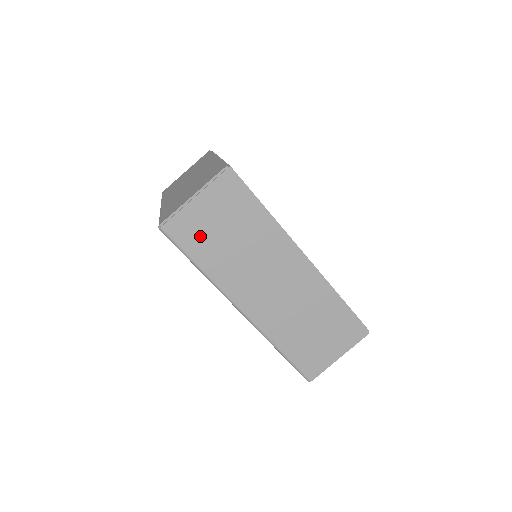
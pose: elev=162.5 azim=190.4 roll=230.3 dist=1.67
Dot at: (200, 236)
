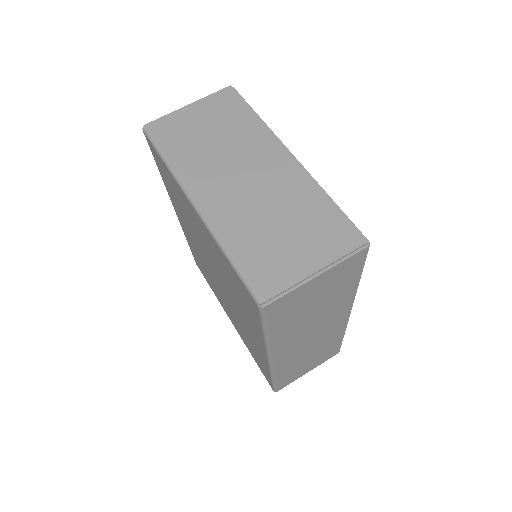
Dot at: (292, 309)
